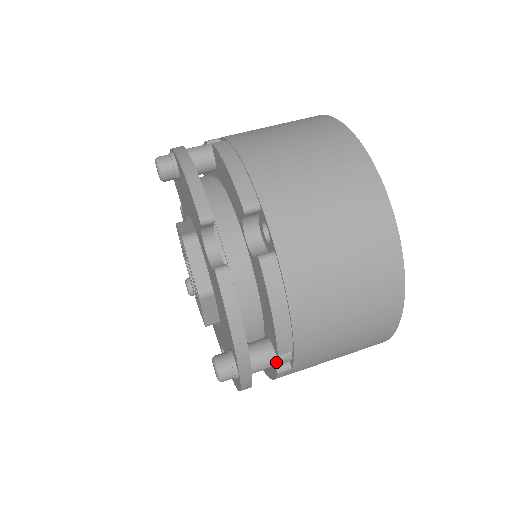
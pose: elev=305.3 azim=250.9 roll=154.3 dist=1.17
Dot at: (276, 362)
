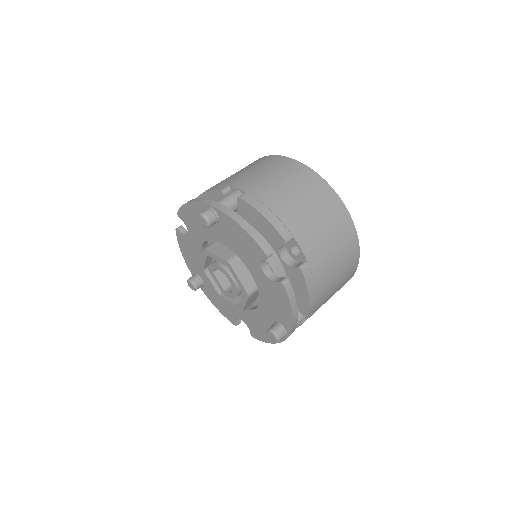
Dot at: occluded
